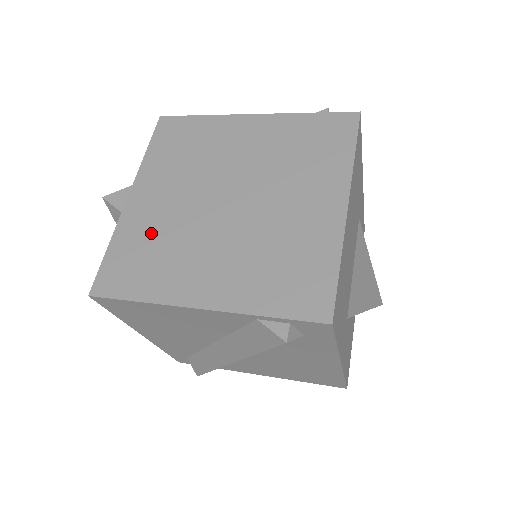
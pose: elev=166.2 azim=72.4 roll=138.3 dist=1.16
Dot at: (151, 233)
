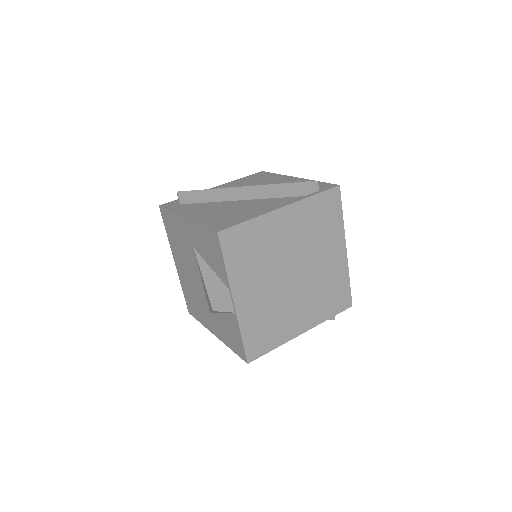
Dot at: (262, 315)
